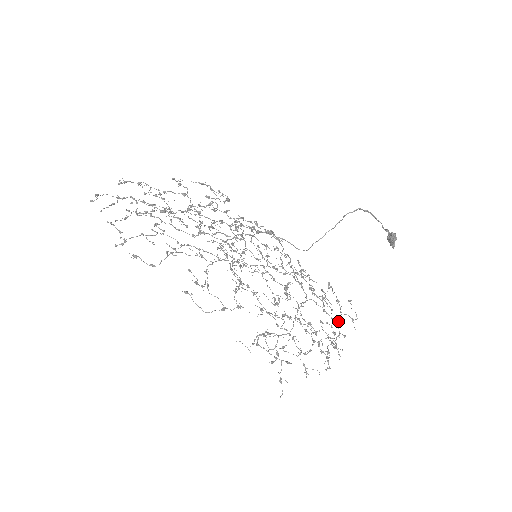
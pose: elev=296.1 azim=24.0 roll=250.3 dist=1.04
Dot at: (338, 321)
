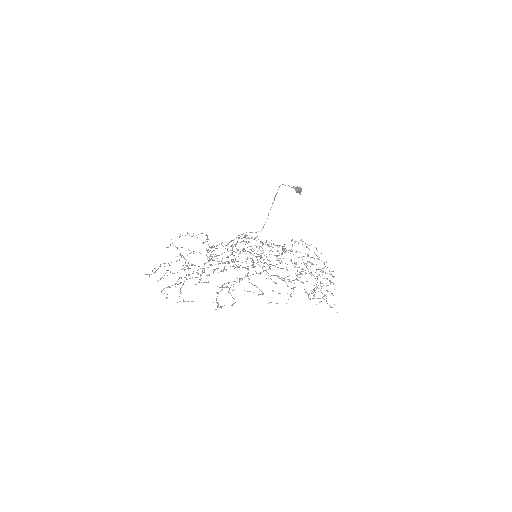
Dot at: occluded
